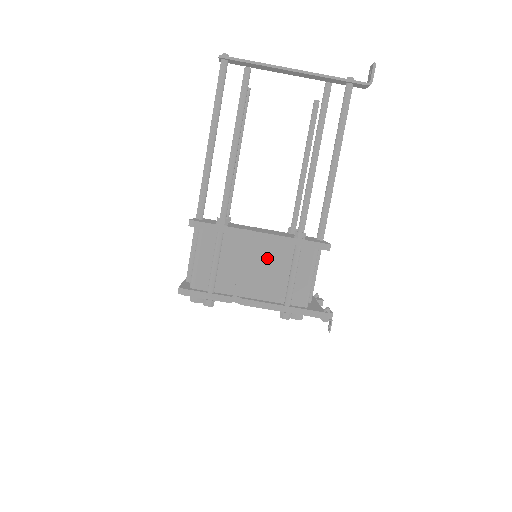
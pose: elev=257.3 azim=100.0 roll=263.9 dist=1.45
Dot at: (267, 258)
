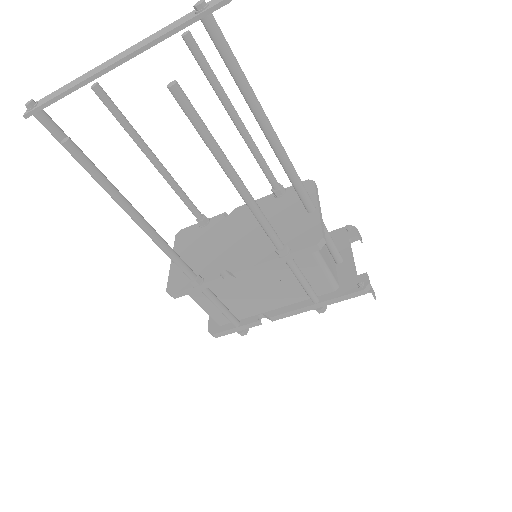
Dot at: (265, 278)
